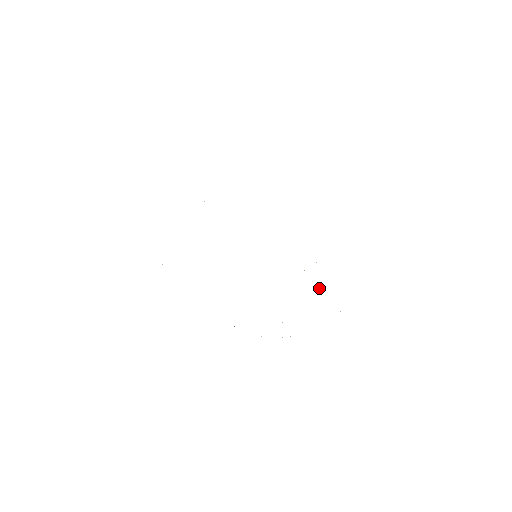
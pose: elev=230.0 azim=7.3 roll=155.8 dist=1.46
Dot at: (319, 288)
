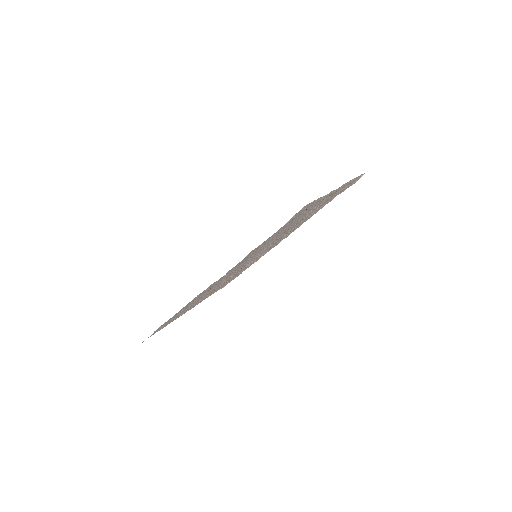
Dot at: (300, 218)
